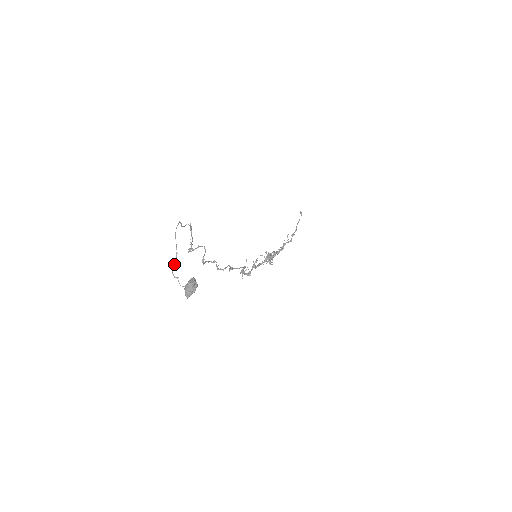
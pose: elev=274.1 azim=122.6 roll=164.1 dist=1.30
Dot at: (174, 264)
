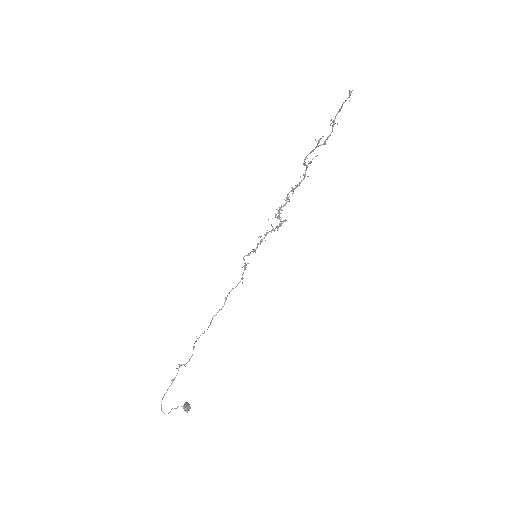
Dot at: (170, 411)
